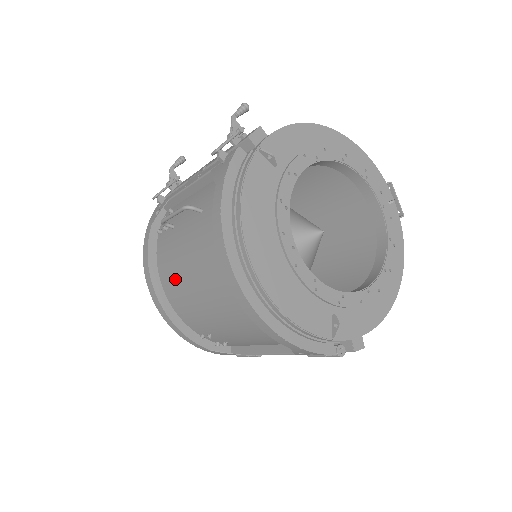
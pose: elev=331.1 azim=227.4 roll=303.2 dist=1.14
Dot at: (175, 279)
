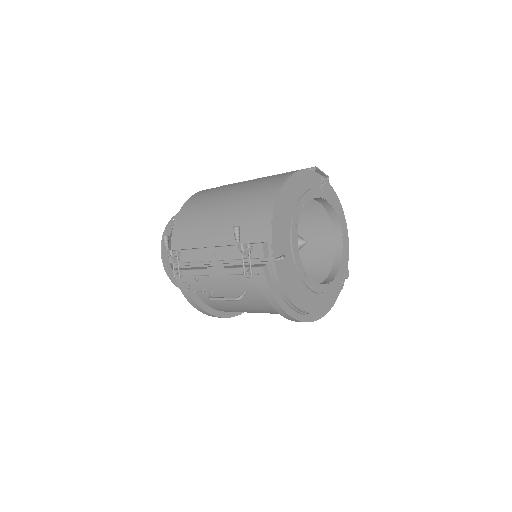
Dot at: (232, 310)
